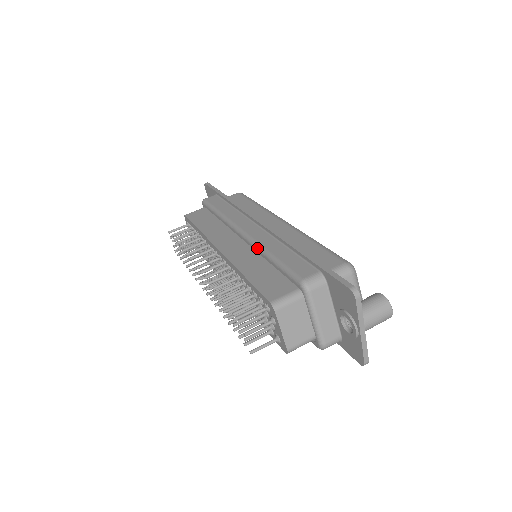
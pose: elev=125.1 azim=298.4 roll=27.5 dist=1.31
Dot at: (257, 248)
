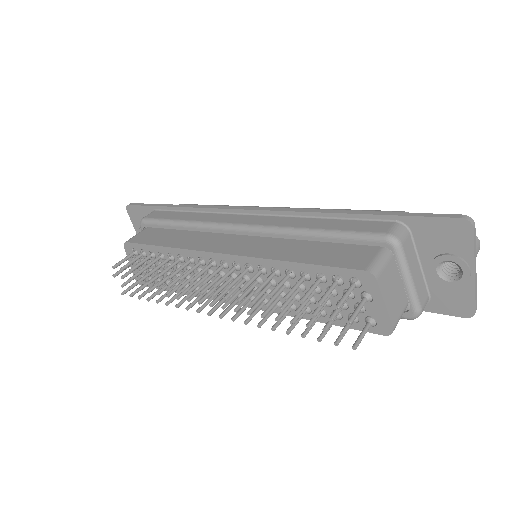
Dot at: (281, 232)
